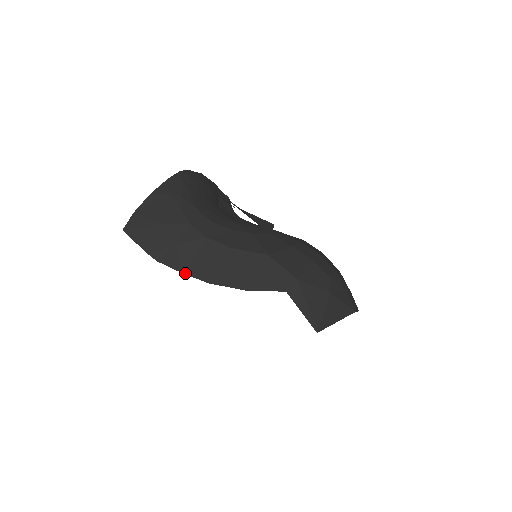
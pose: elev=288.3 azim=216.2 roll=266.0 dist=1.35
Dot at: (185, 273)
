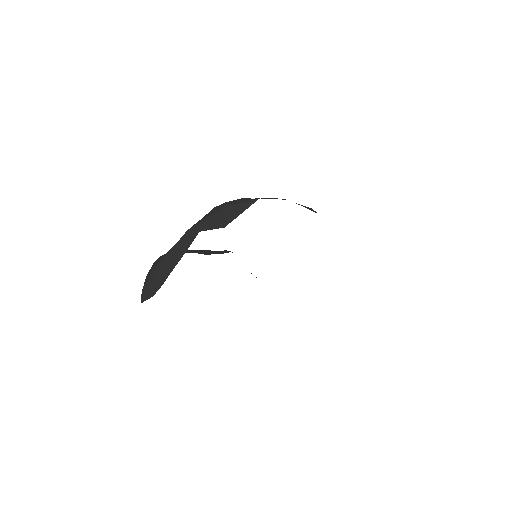
Dot at: occluded
